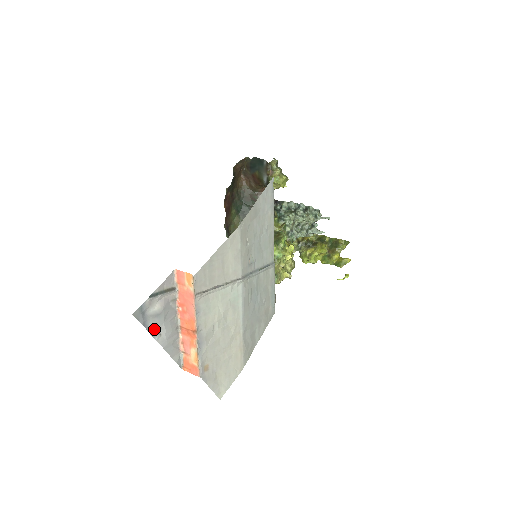
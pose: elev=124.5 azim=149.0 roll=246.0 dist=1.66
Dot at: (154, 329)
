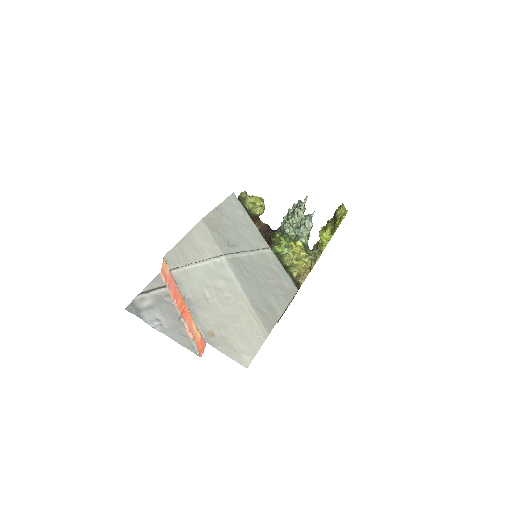
Dot at: (153, 321)
